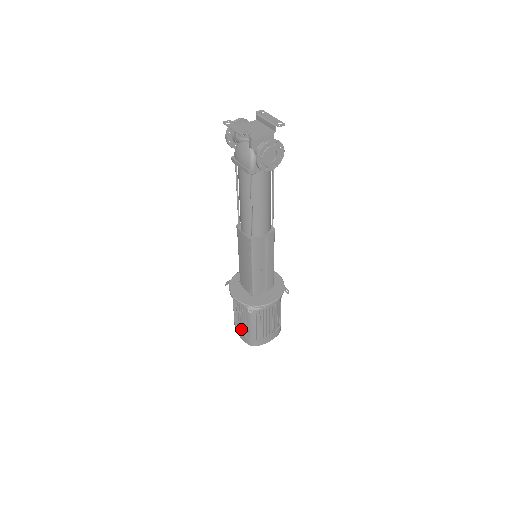
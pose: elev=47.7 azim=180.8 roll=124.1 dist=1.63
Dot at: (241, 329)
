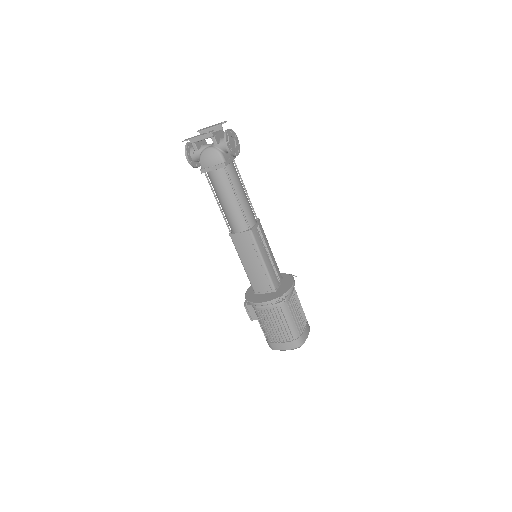
Dot at: (281, 338)
